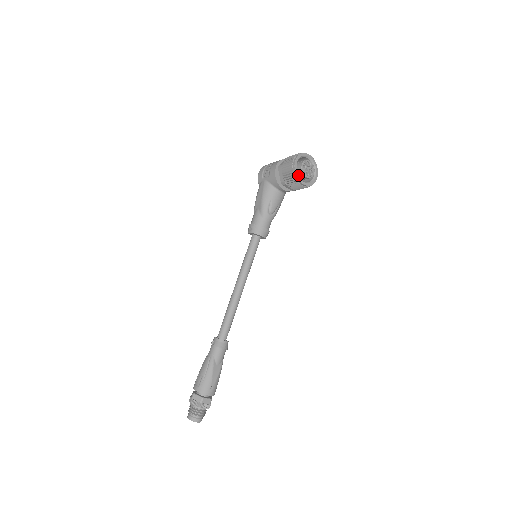
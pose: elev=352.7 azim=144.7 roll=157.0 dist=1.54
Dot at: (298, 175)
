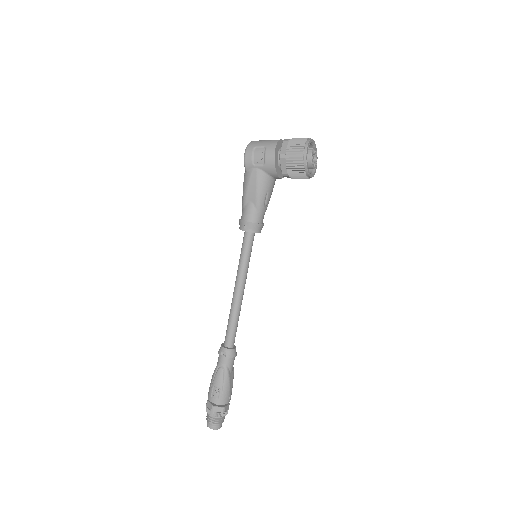
Dot at: (308, 169)
